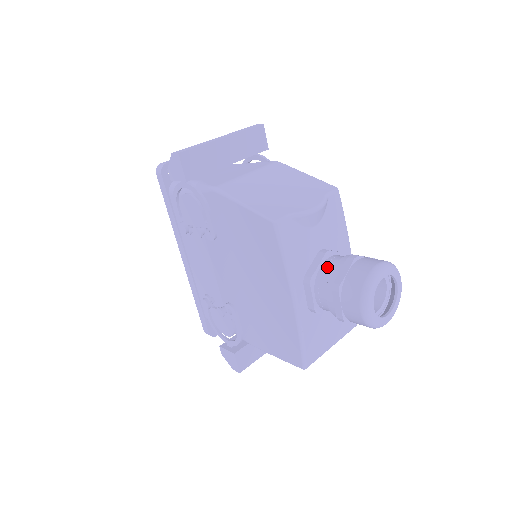
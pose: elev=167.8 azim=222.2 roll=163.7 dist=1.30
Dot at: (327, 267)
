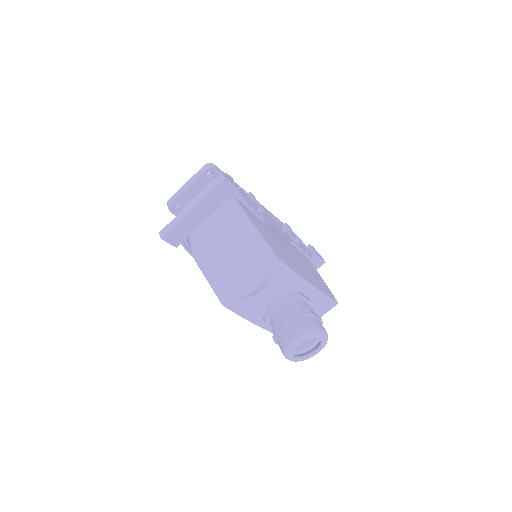
Dot at: (273, 317)
